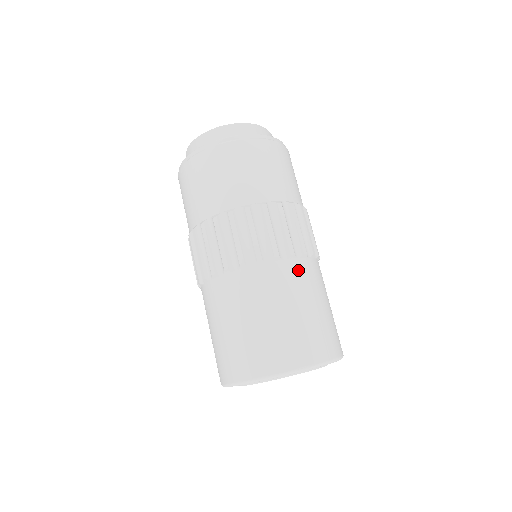
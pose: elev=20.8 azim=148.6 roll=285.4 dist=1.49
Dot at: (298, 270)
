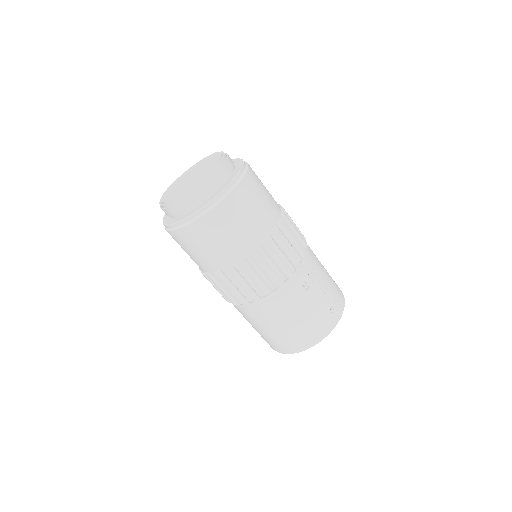
Dot at: (261, 307)
